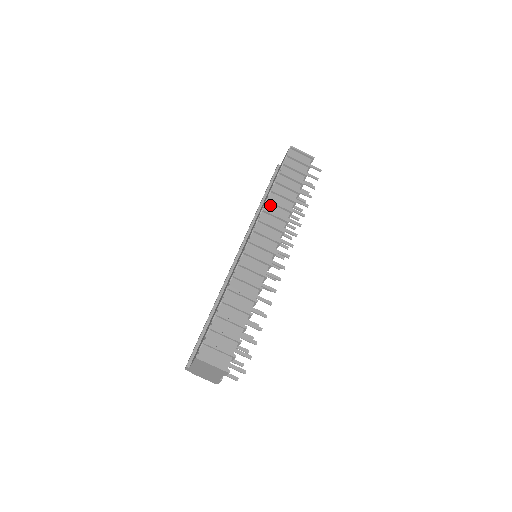
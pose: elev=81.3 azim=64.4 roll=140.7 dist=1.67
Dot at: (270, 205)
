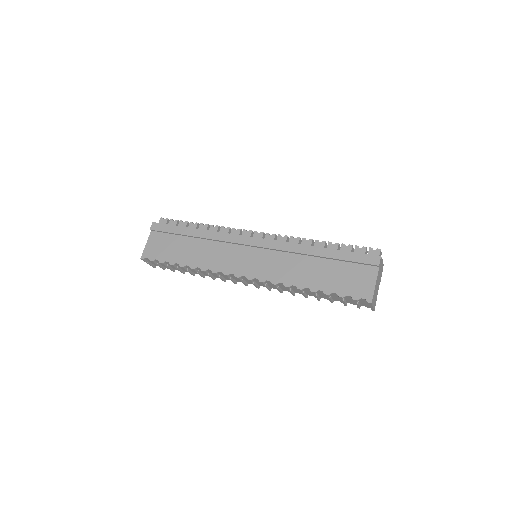
Dot at: occluded
